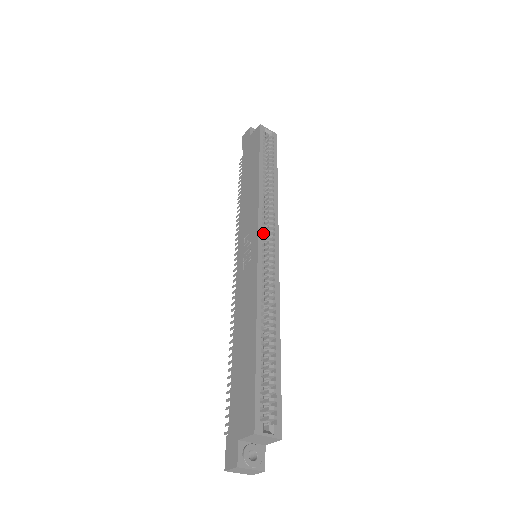
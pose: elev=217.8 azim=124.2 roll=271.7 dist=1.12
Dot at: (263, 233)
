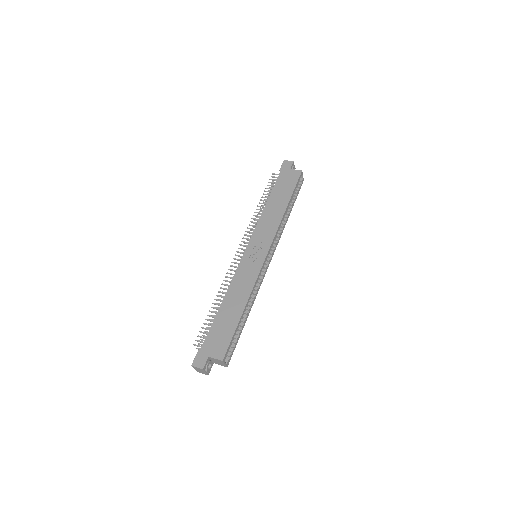
Dot at: (270, 250)
